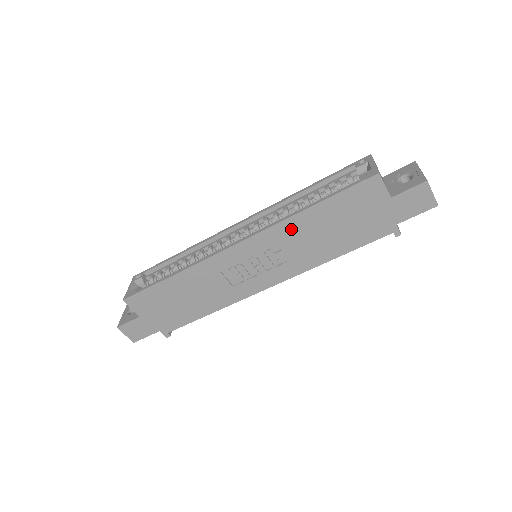
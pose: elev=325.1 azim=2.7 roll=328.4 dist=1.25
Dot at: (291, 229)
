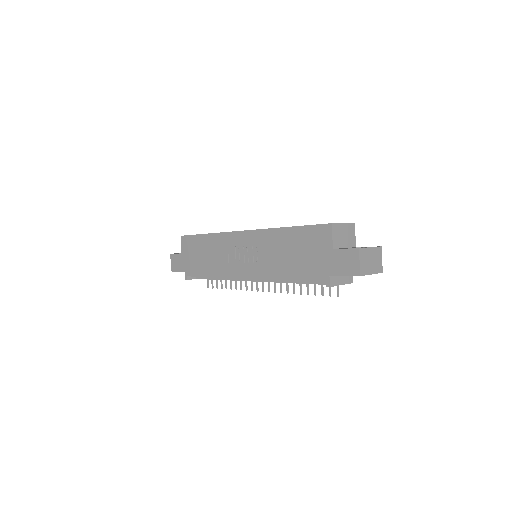
Dot at: (272, 238)
